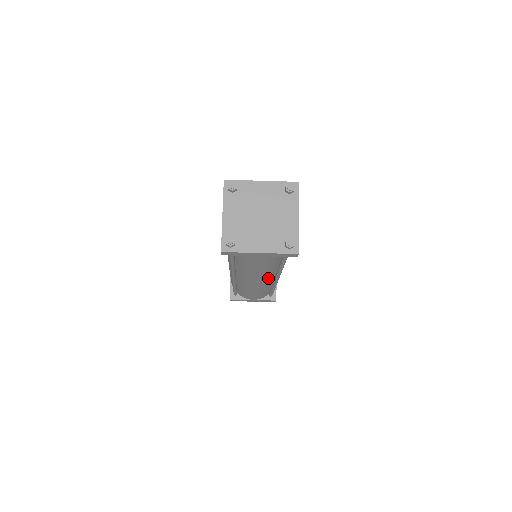
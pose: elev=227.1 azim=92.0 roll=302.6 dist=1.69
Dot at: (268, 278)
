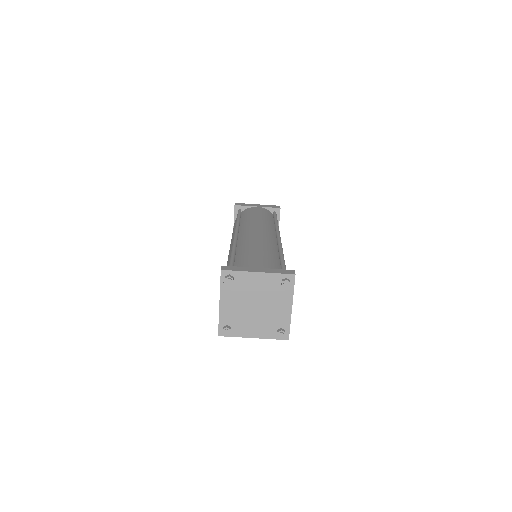
Dot at: occluded
